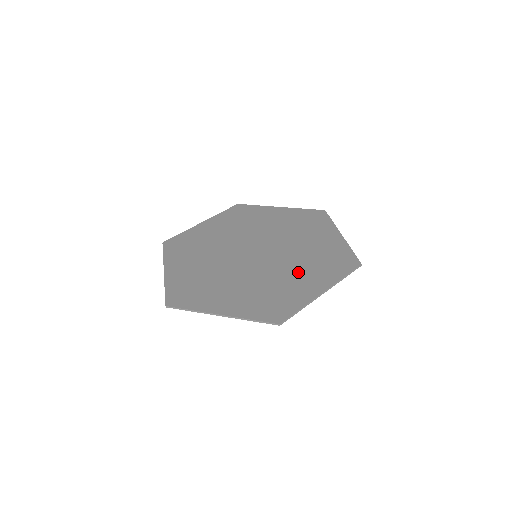
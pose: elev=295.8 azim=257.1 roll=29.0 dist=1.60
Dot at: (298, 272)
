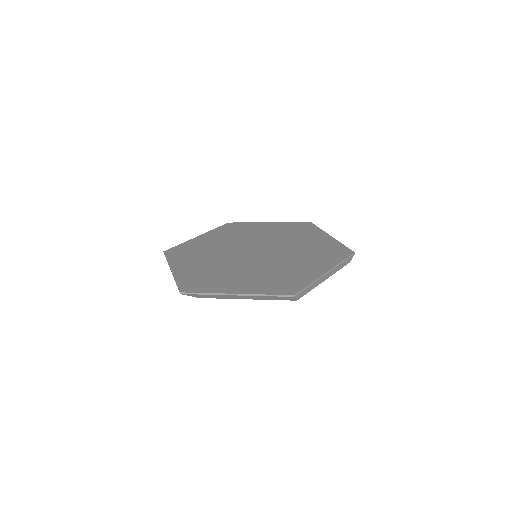
Dot at: (249, 275)
